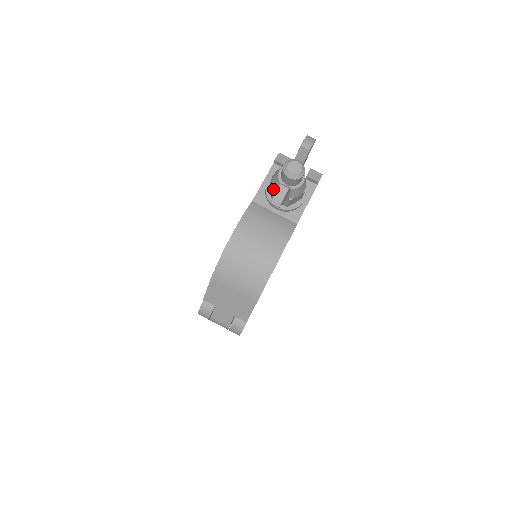
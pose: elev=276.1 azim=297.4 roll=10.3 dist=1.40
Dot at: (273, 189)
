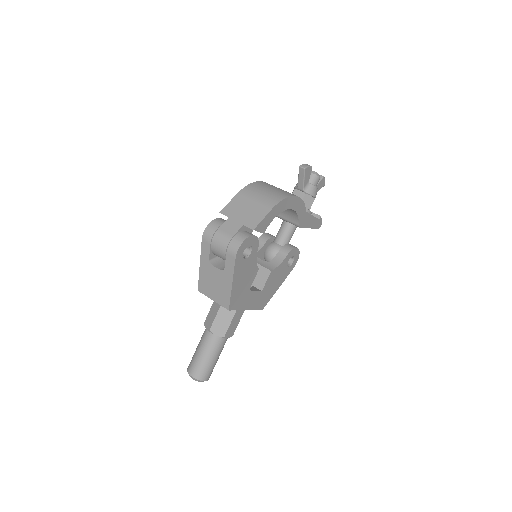
Dot at: (294, 189)
